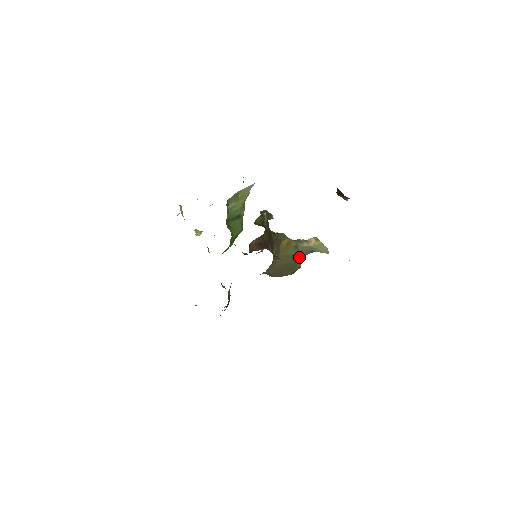
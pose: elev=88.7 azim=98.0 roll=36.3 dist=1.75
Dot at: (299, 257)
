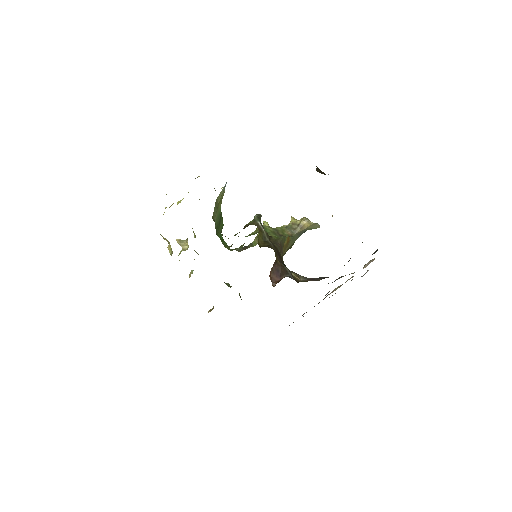
Dot at: occluded
